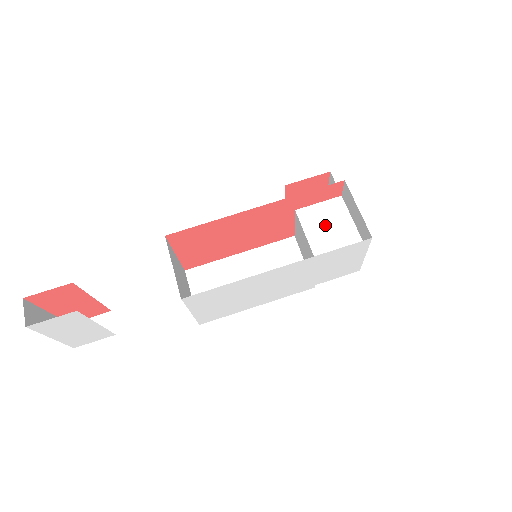
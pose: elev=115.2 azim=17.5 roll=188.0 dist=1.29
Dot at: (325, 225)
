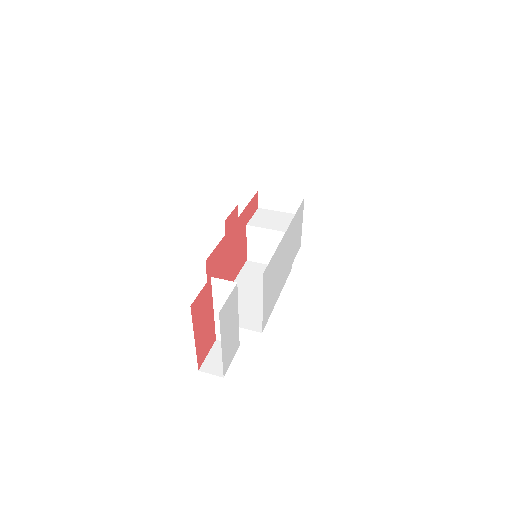
Dot at: (270, 220)
